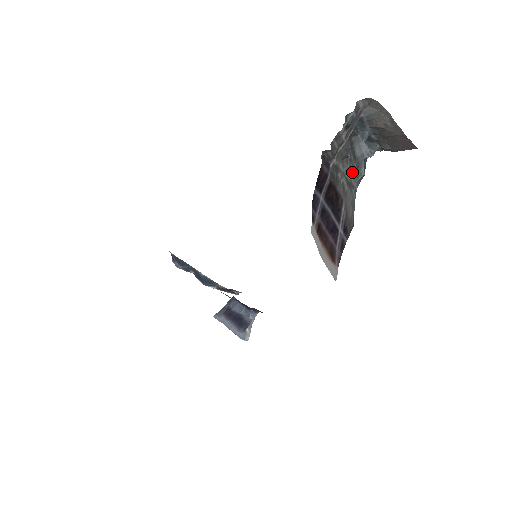
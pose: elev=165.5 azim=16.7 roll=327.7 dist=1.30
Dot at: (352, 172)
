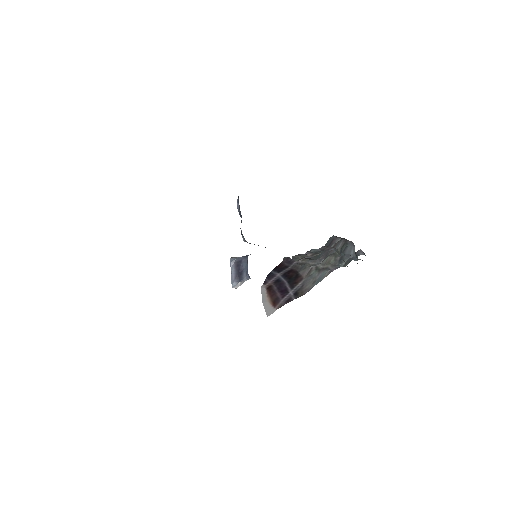
Dot at: (332, 262)
